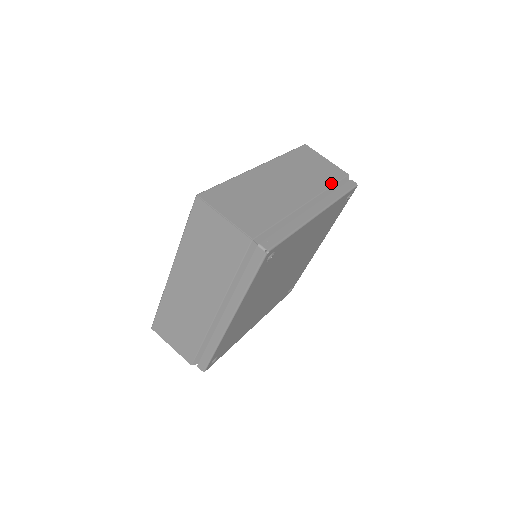
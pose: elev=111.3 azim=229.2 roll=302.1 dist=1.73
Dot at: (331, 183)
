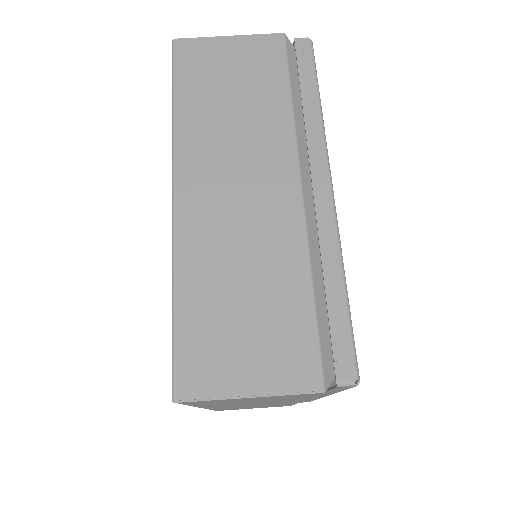
Dot at: (285, 92)
